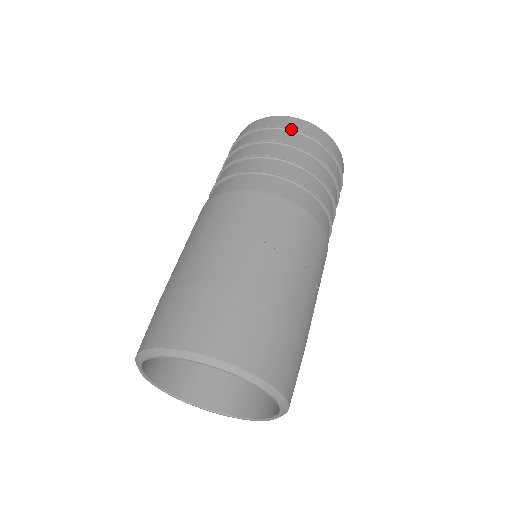
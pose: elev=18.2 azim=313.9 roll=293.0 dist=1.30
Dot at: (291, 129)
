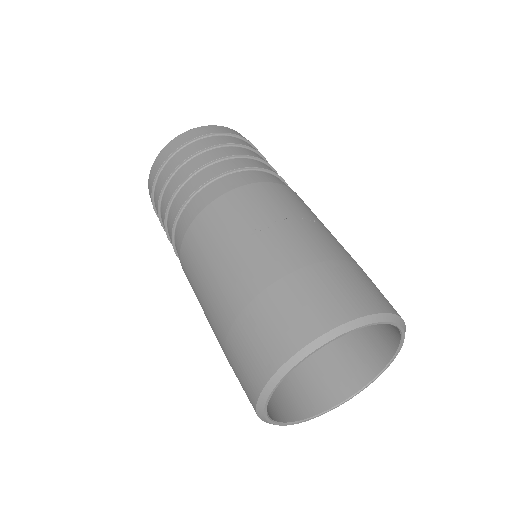
Dot at: (170, 156)
